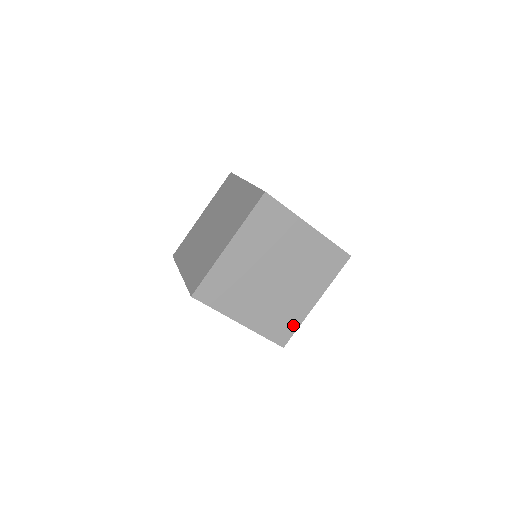
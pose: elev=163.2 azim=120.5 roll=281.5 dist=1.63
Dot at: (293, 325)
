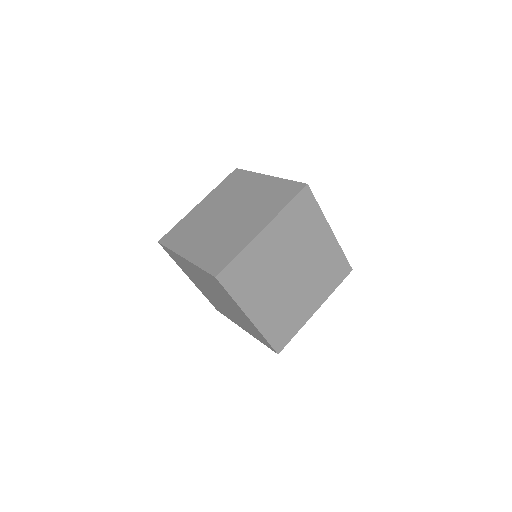
Dot at: (232, 254)
